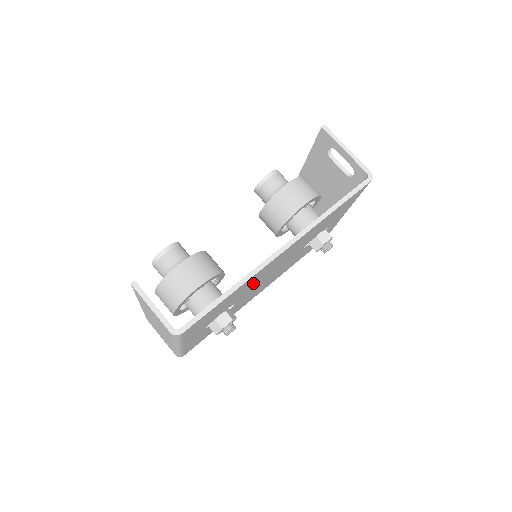
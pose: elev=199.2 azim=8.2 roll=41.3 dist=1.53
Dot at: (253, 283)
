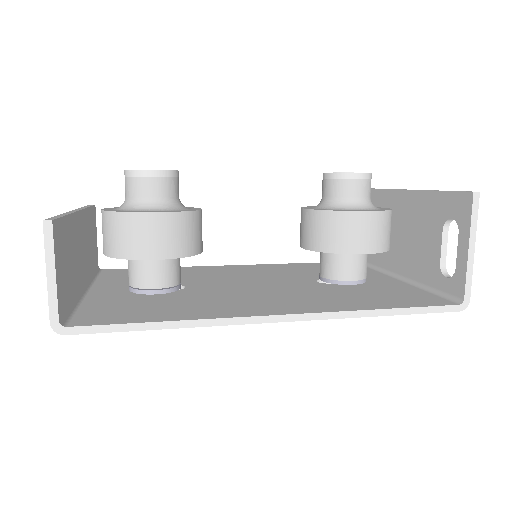
Dot at: occluded
